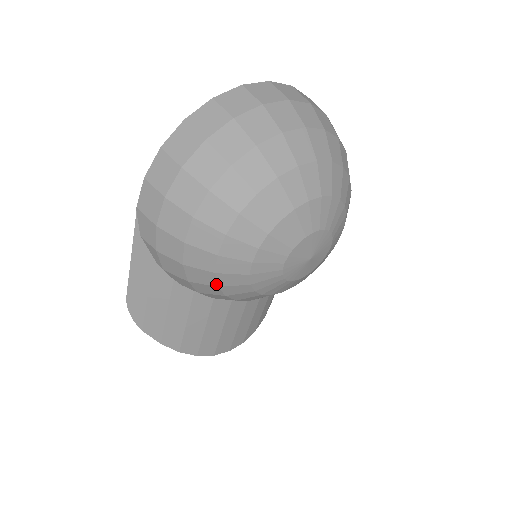
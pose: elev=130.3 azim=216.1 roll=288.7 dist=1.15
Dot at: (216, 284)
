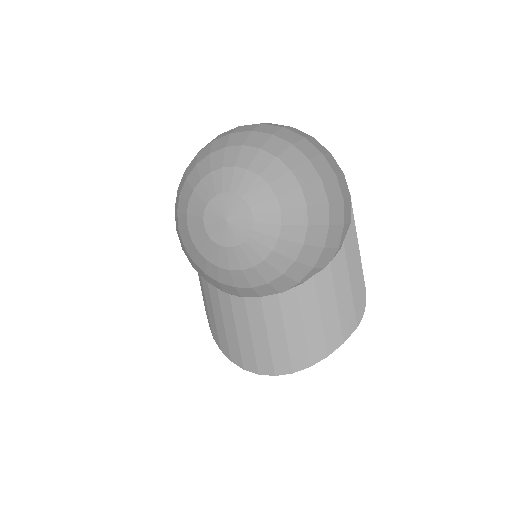
Dot at: (191, 259)
